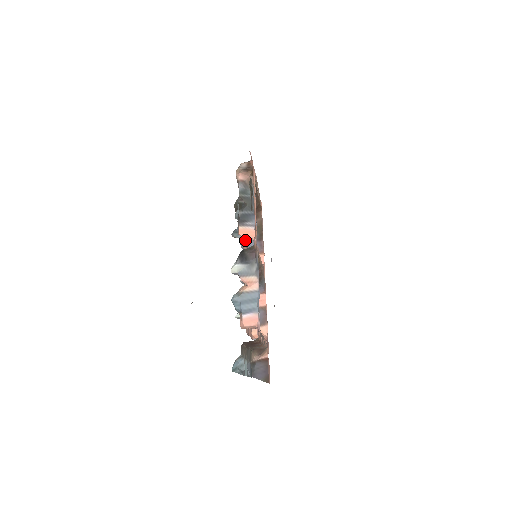
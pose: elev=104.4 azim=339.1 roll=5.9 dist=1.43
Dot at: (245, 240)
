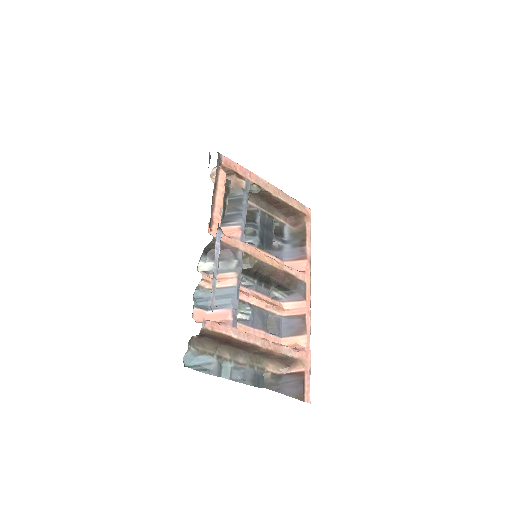
Dot at: (256, 245)
